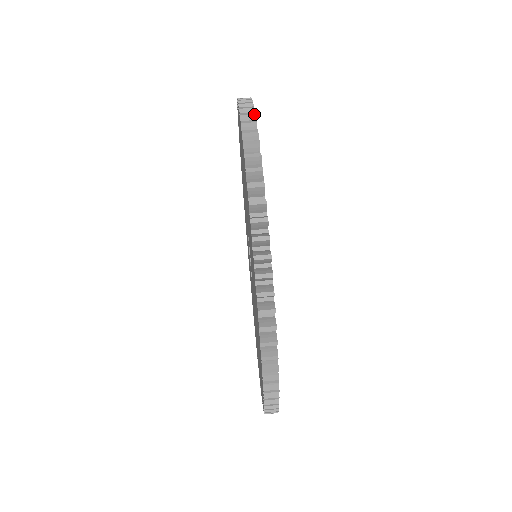
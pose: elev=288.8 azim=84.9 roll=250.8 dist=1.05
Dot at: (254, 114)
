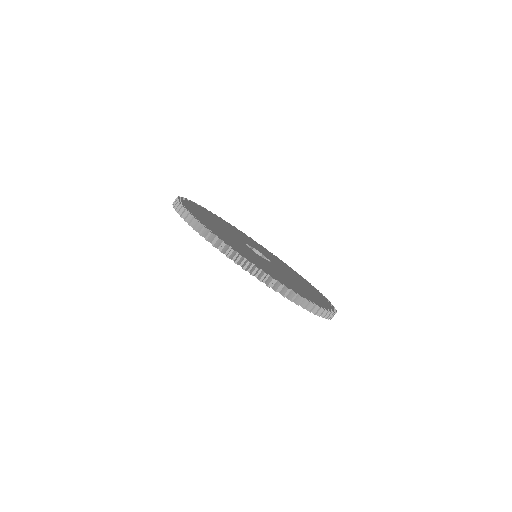
Dot at: (185, 210)
